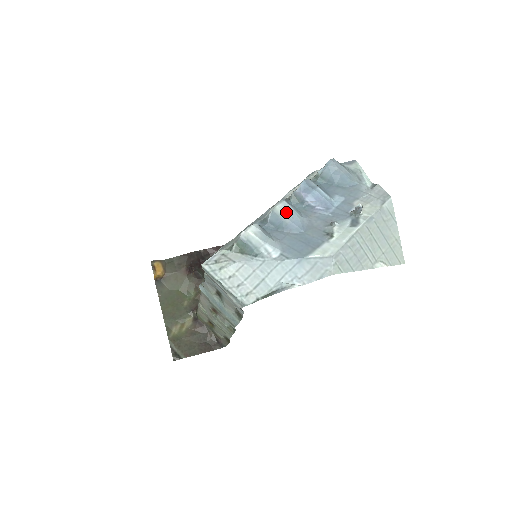
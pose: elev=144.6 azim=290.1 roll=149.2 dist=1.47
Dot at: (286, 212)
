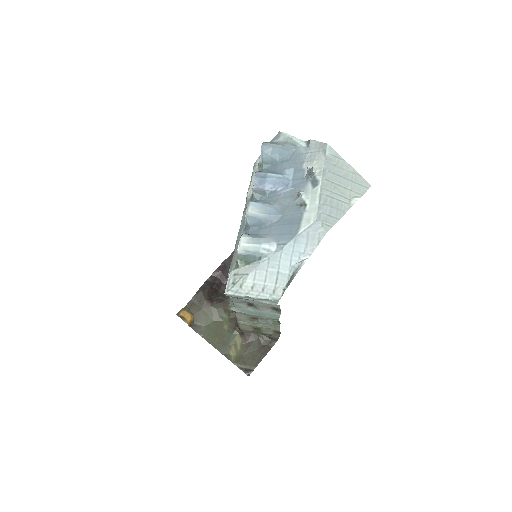
Dot at: (258, 210)
